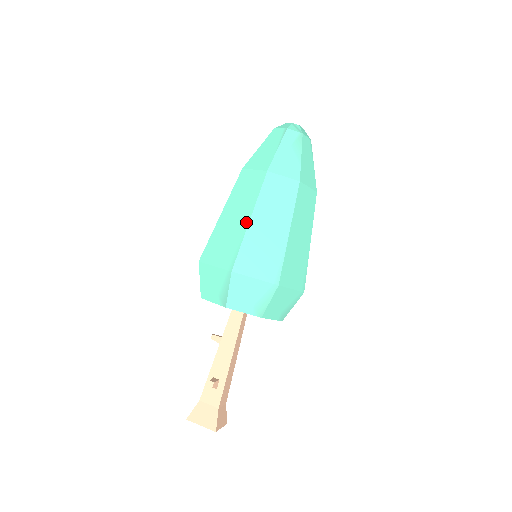
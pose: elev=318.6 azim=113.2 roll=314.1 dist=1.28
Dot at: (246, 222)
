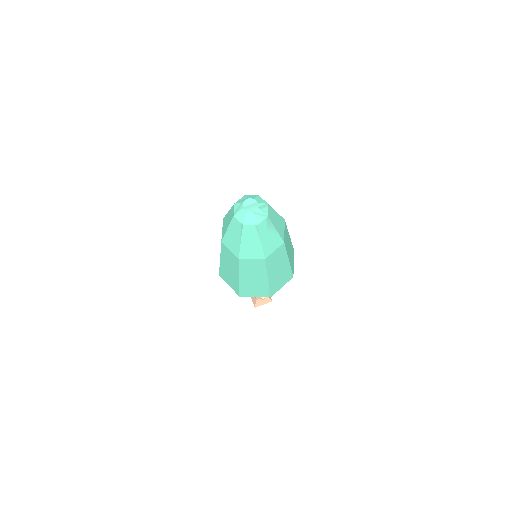
Dot at: (266, 281)
